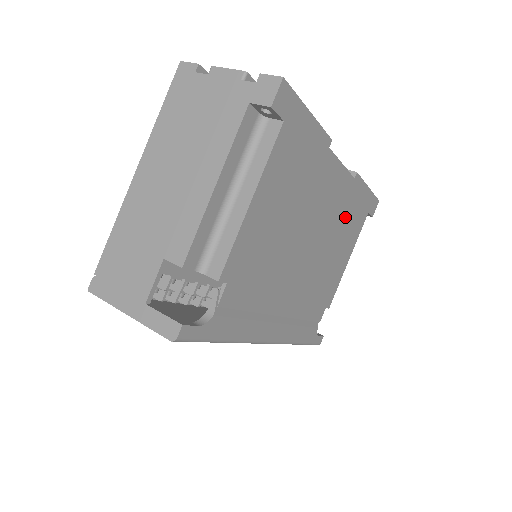
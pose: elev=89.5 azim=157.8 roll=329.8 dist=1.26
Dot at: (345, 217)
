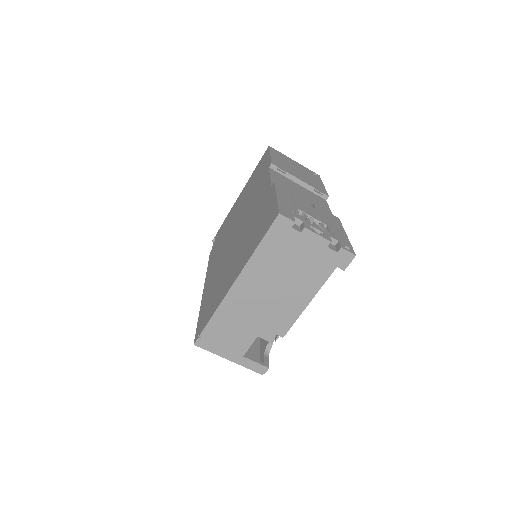
Dot at: occluded
